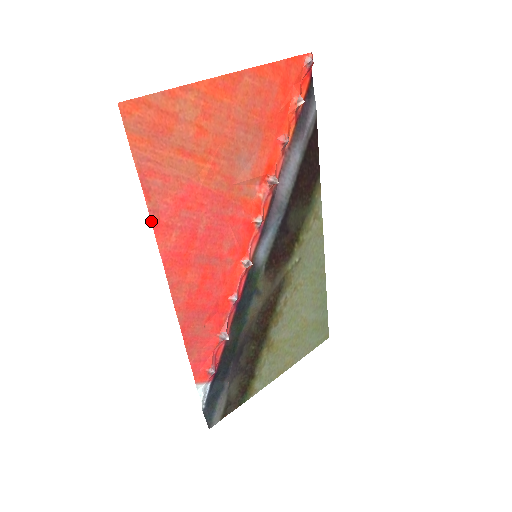
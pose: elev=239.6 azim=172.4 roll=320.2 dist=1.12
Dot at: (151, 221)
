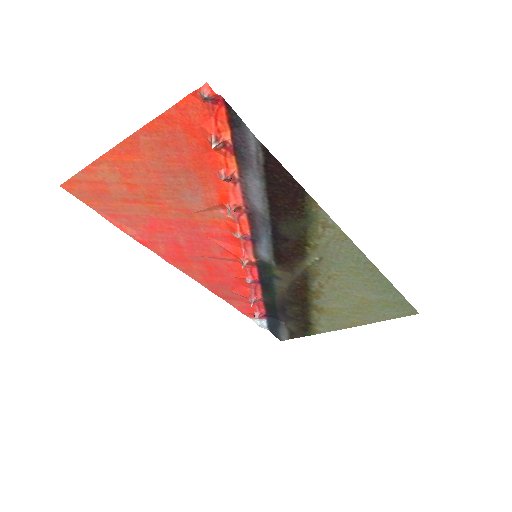
Dot at: (137, 241)
